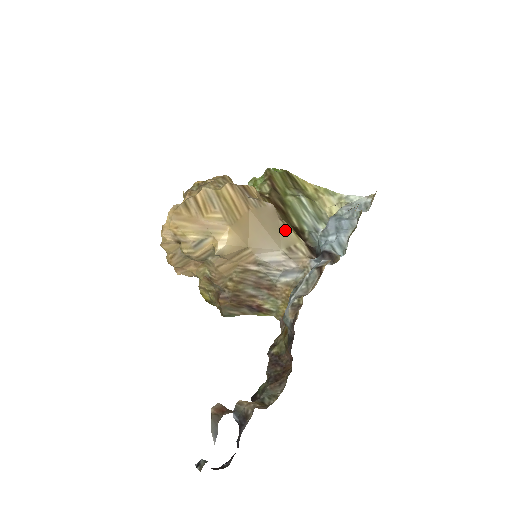
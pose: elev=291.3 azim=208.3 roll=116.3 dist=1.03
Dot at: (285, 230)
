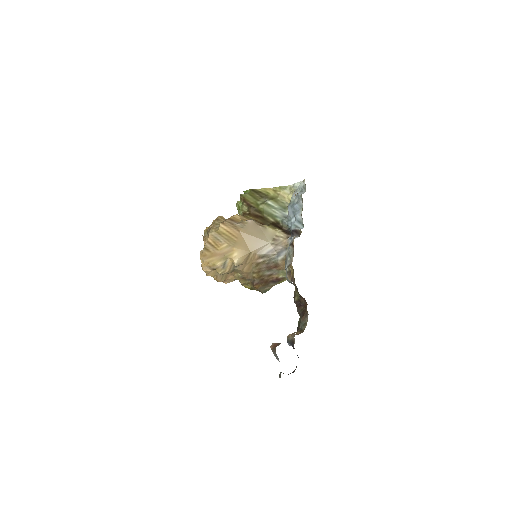
Dot at: (266, 230)
